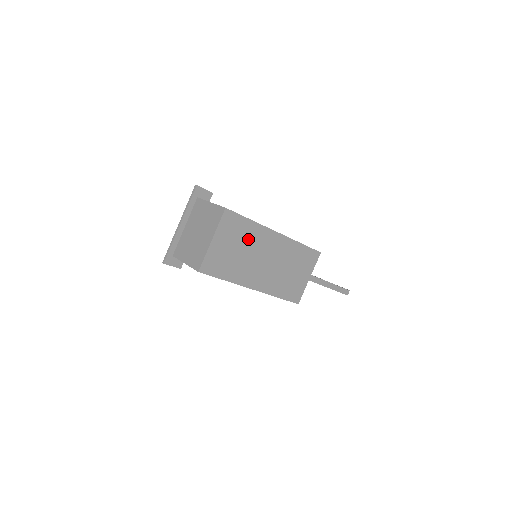
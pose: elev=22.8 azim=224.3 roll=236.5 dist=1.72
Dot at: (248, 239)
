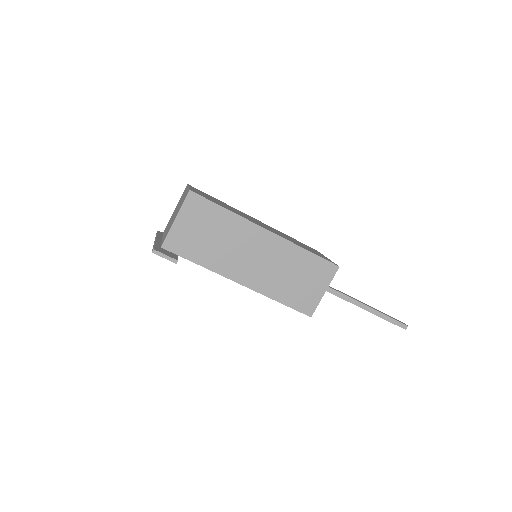
Dot at: occluded
